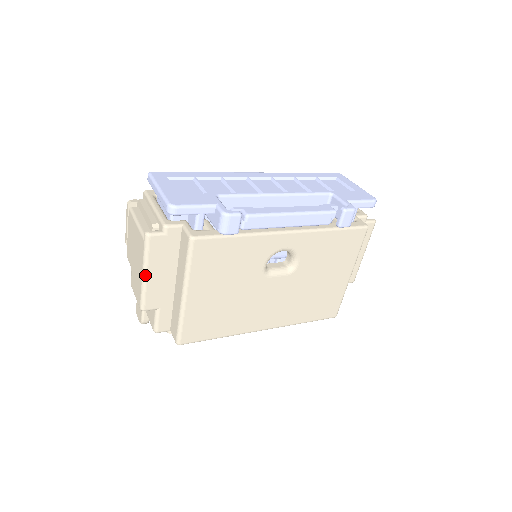
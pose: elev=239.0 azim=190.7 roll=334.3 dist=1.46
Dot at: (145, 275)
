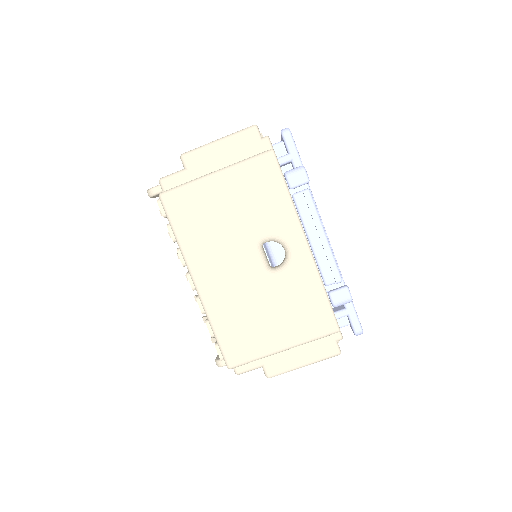
Dot at: (218, 141)
